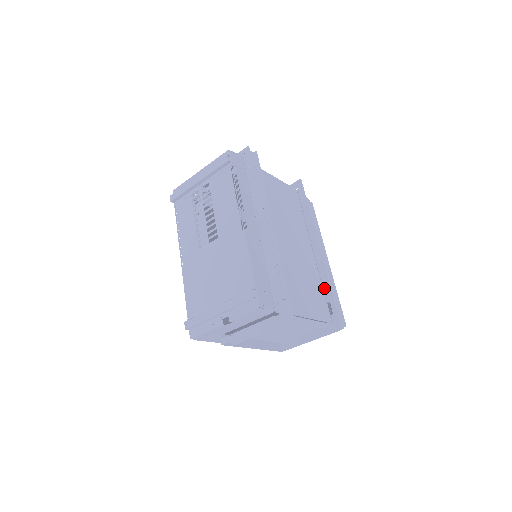
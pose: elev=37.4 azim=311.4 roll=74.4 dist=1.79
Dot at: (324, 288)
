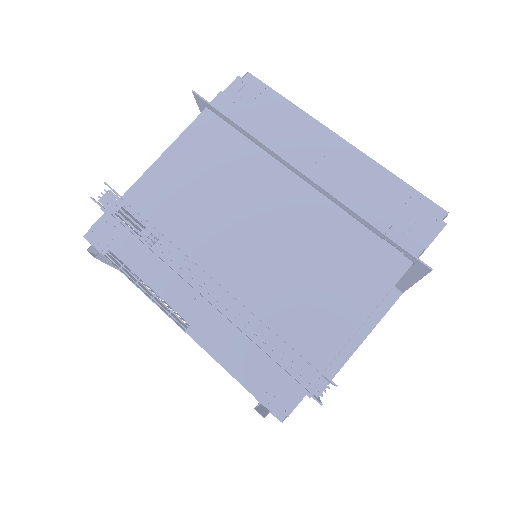
Dot at: (360, 222)
